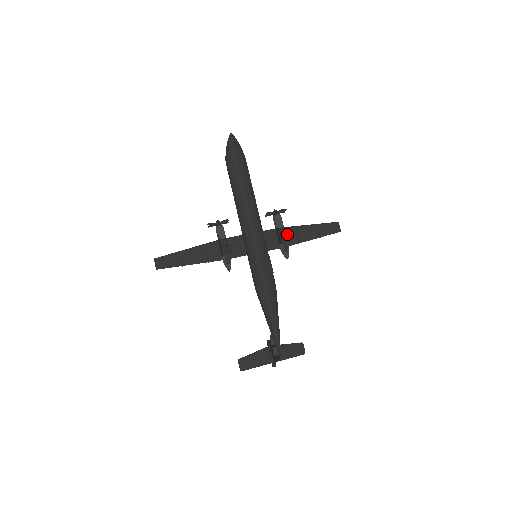
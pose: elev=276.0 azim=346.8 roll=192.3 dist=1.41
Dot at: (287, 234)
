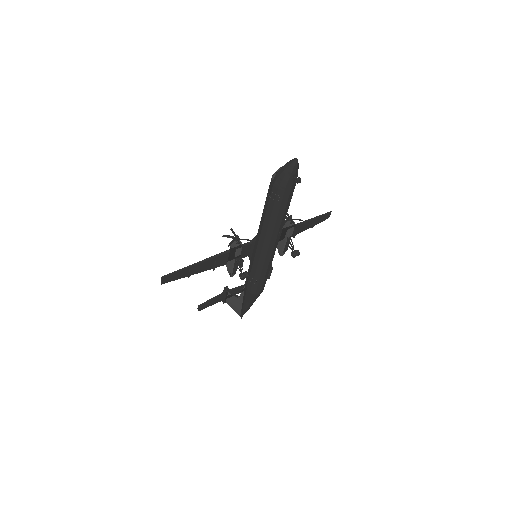
Dot at: (296, 252)
